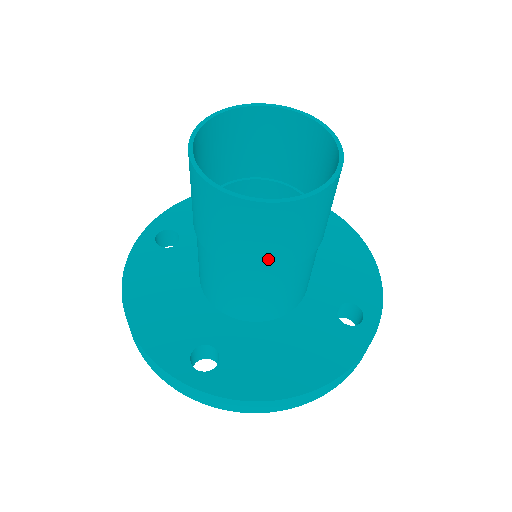
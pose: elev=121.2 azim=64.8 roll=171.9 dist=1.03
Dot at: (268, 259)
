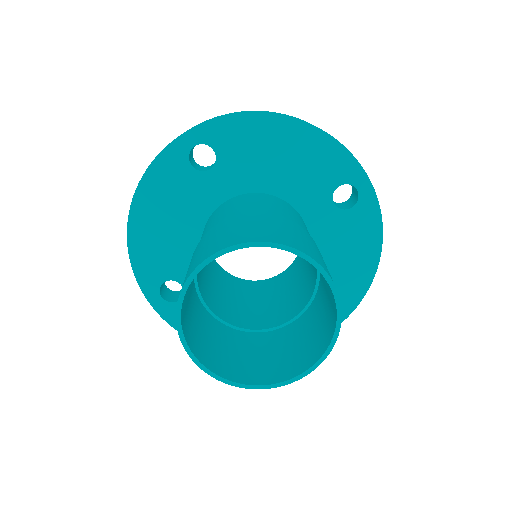
Dot at: (224, 338)
